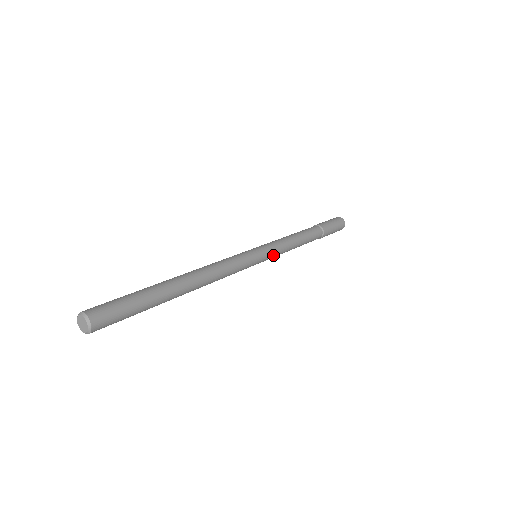
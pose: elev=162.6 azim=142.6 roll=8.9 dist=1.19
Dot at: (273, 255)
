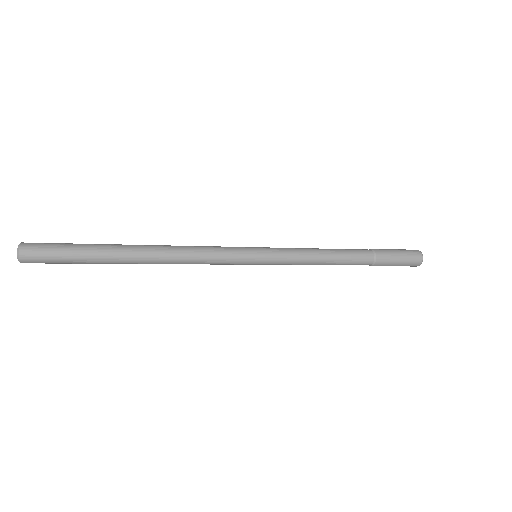
Dot at: (277, 263)
